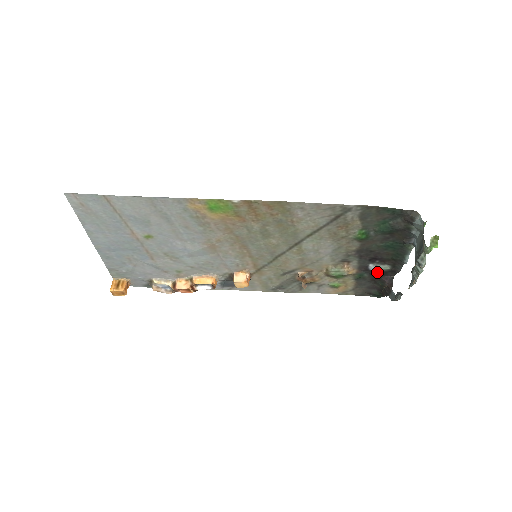
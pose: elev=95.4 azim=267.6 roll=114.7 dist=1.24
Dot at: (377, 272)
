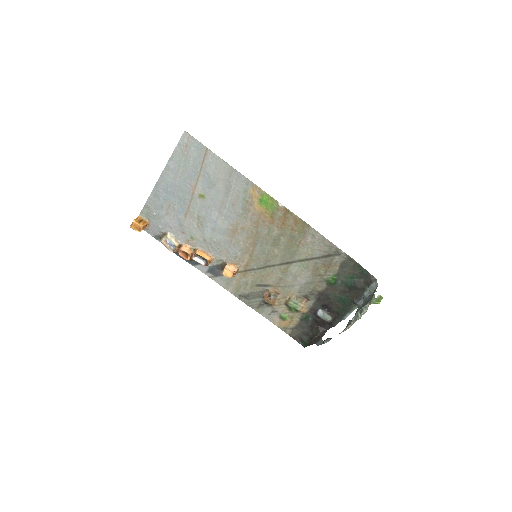
Dot at: (320, 320)
